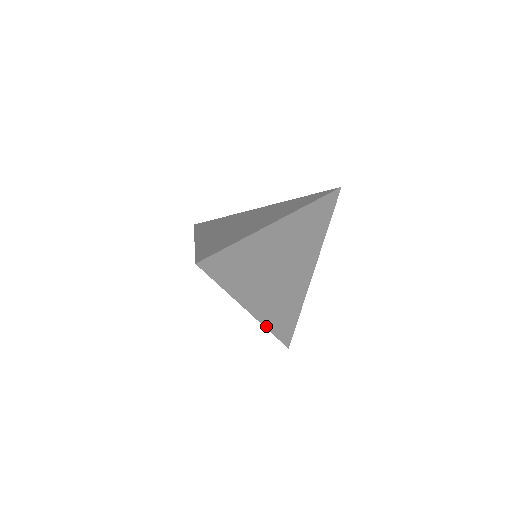
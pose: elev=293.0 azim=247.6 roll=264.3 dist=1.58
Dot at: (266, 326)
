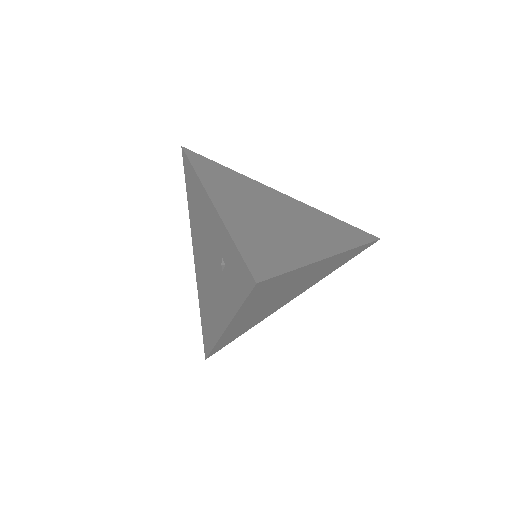
Dot at: (227, 227)
